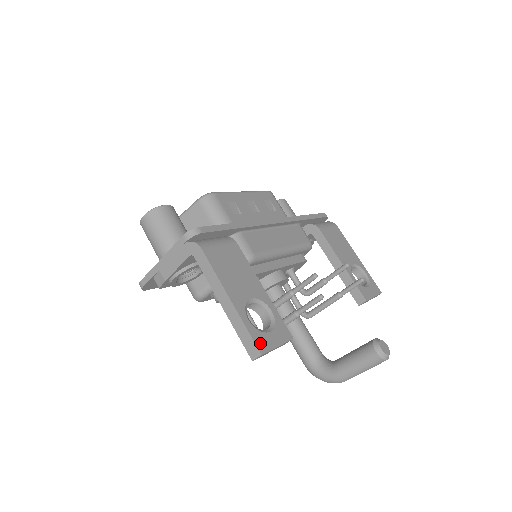
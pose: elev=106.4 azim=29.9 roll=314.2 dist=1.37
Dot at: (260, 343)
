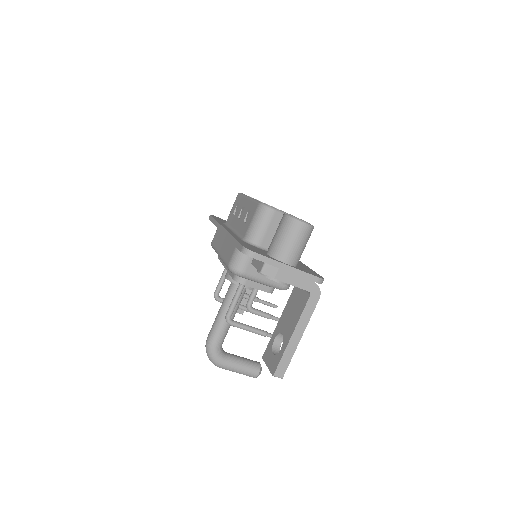
Dot at: (284, 370)
